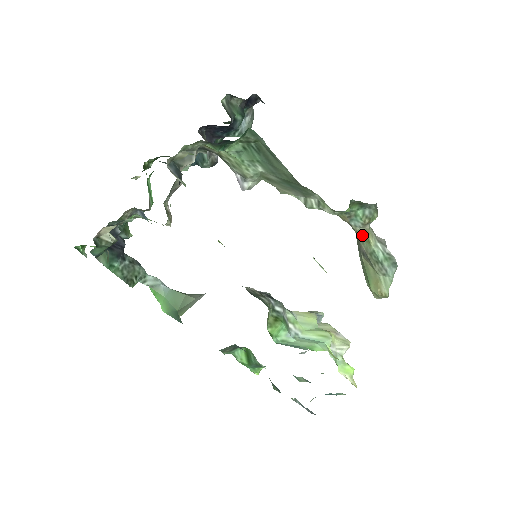
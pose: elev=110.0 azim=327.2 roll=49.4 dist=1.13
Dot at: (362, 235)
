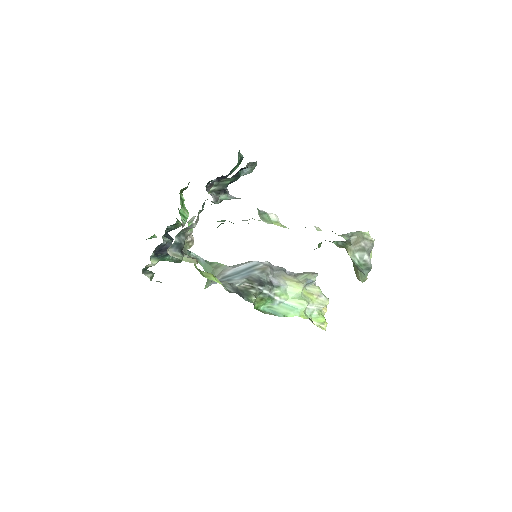
Dot at: occluded
